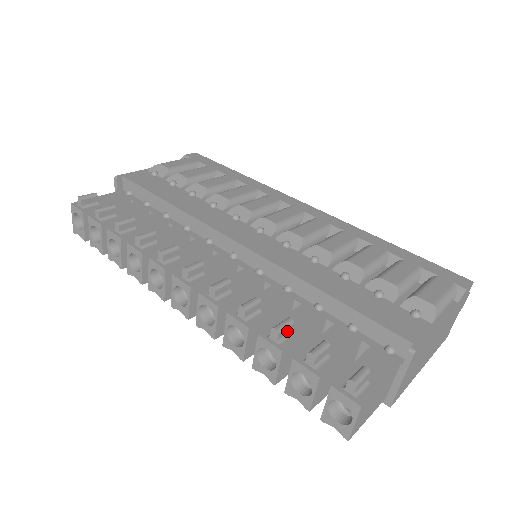
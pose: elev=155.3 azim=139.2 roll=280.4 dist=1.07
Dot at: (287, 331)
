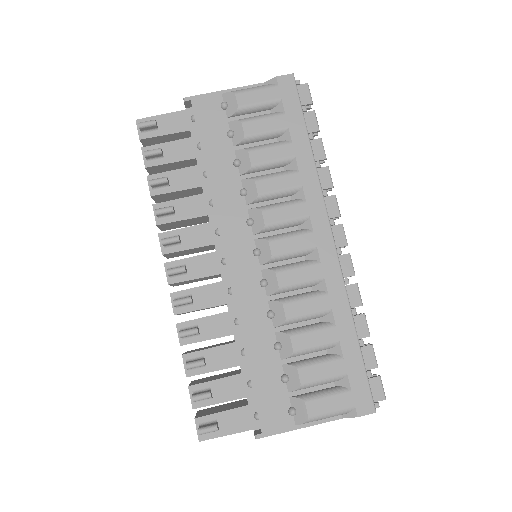
Dot at: (199, 366)
